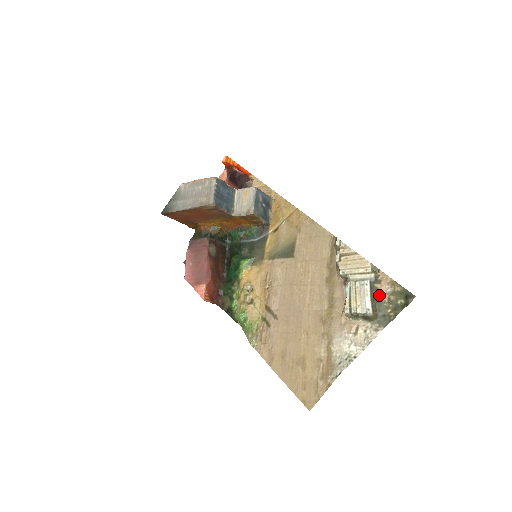
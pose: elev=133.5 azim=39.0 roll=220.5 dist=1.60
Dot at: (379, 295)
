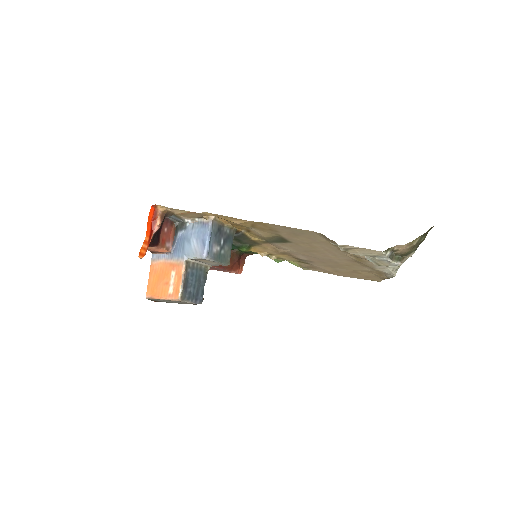
Dot at: (401, 253)
